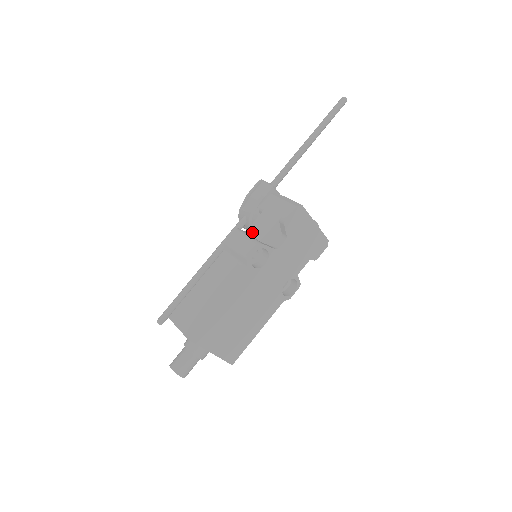
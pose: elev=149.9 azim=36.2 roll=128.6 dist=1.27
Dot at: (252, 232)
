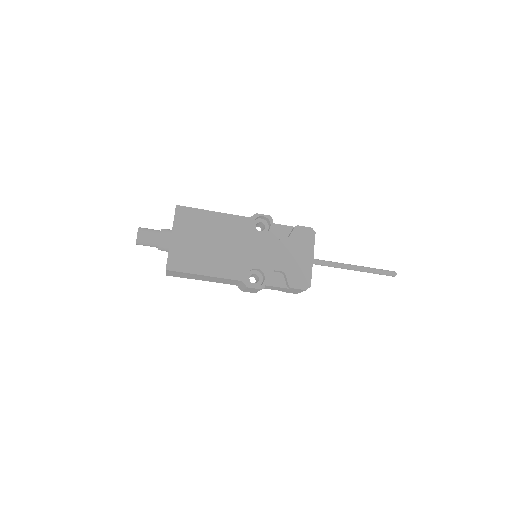
Dot at: occluded
